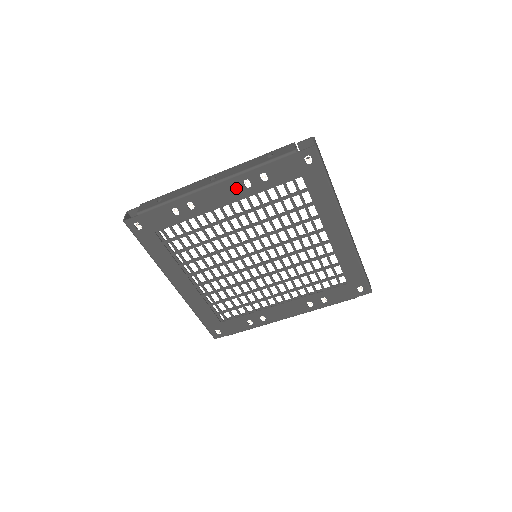
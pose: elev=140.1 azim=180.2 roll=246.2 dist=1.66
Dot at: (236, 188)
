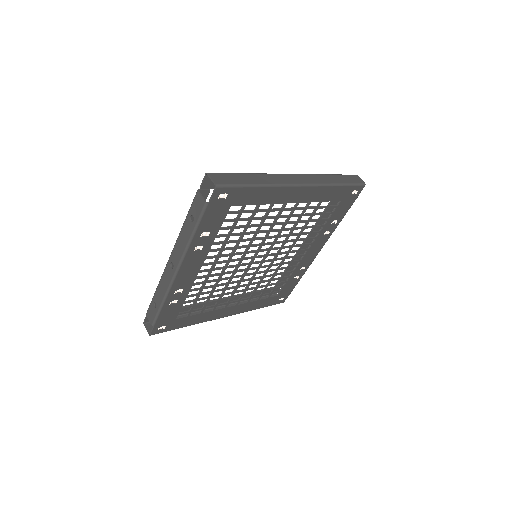
Dot at: (195, 257)
